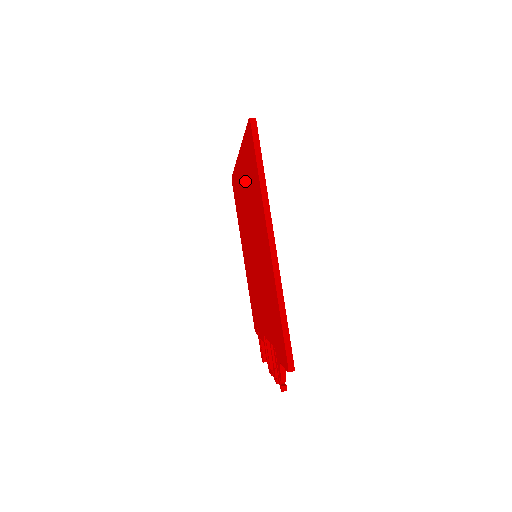
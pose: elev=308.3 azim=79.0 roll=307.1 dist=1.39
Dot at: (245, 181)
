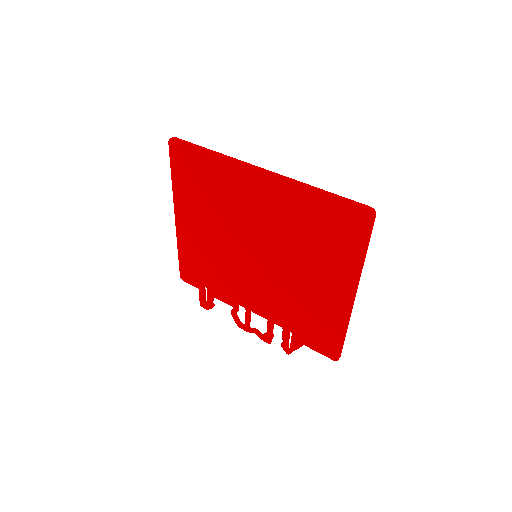
Dot at: (282, 209)
